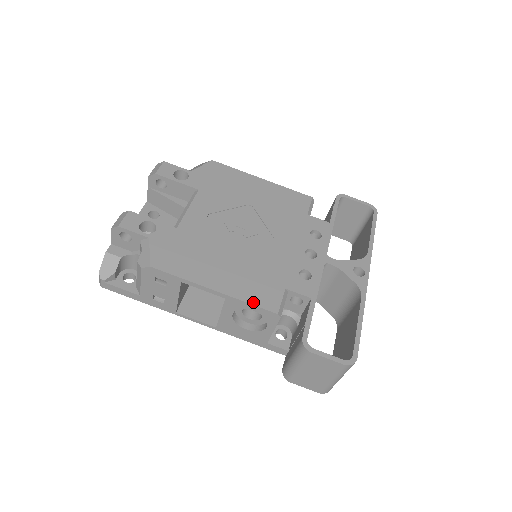
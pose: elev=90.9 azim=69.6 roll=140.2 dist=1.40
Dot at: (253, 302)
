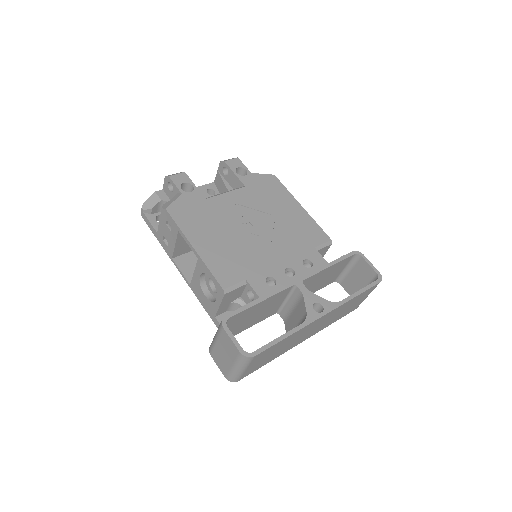
Dot at: (213, 271)
